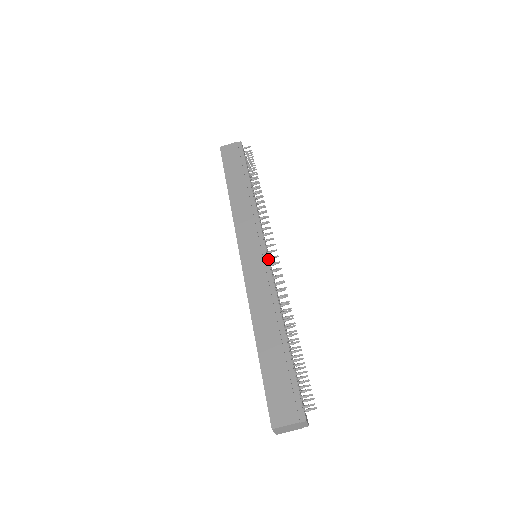
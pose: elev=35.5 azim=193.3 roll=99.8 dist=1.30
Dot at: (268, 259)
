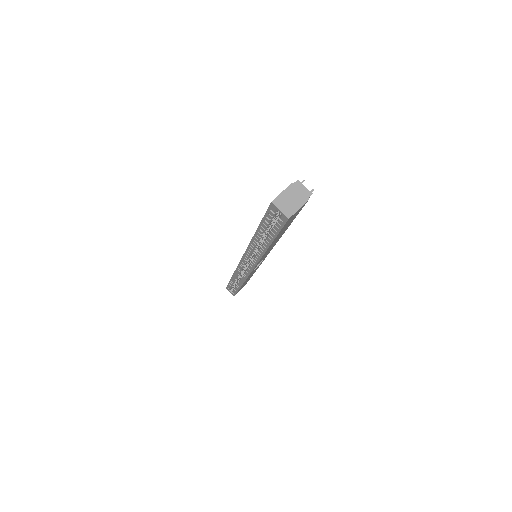
Dot at: occluded
